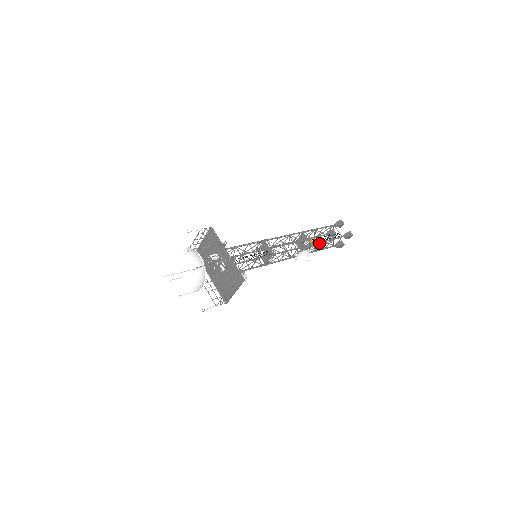
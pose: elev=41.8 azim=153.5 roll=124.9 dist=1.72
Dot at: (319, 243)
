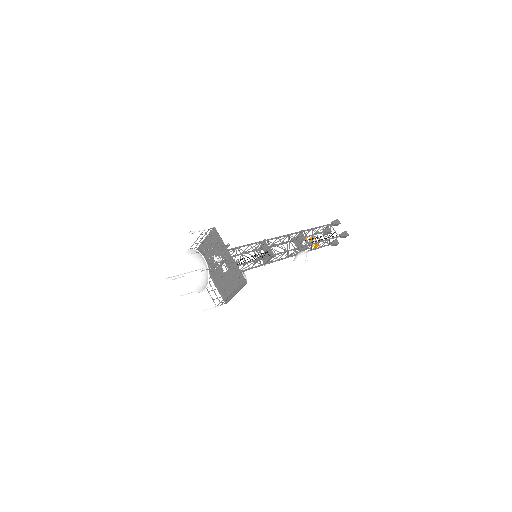
Dot at: occluded
